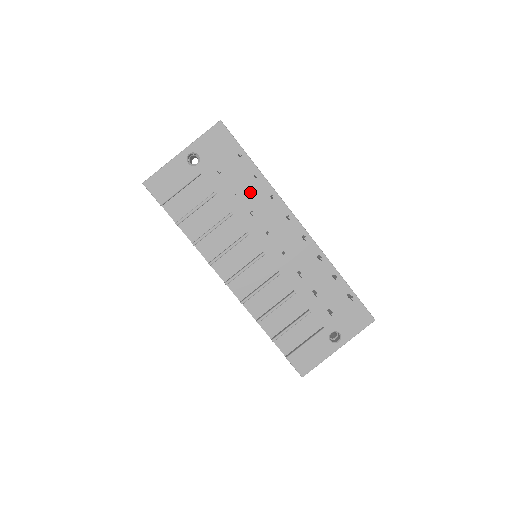
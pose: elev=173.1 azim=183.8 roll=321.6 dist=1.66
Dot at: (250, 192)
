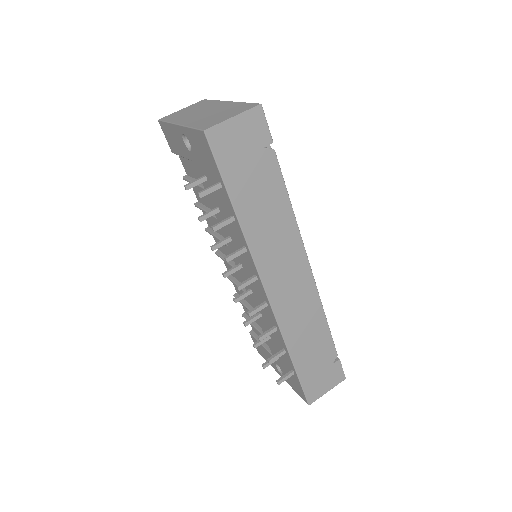
Dot at: occluded
